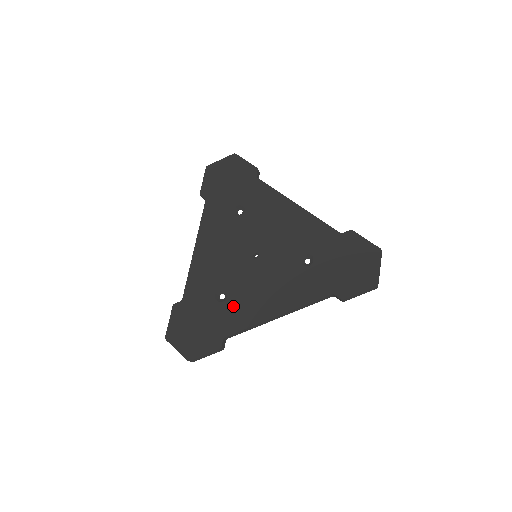
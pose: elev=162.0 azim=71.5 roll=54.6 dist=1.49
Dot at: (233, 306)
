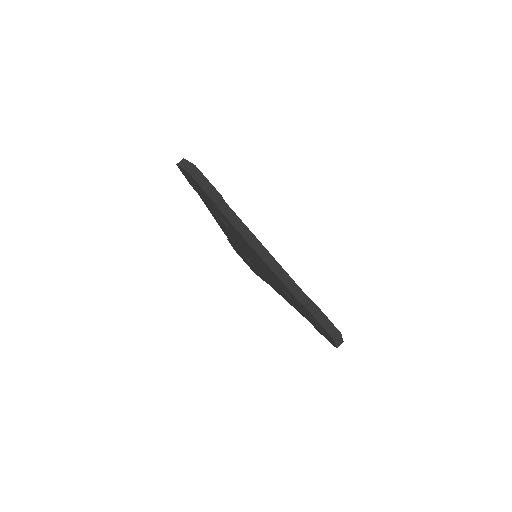
Dot at: (258, 271)
